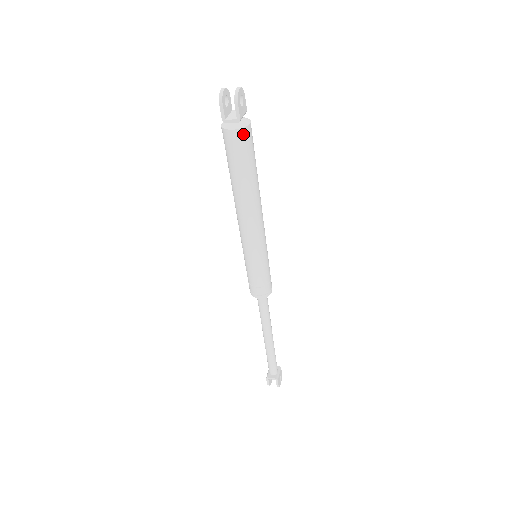
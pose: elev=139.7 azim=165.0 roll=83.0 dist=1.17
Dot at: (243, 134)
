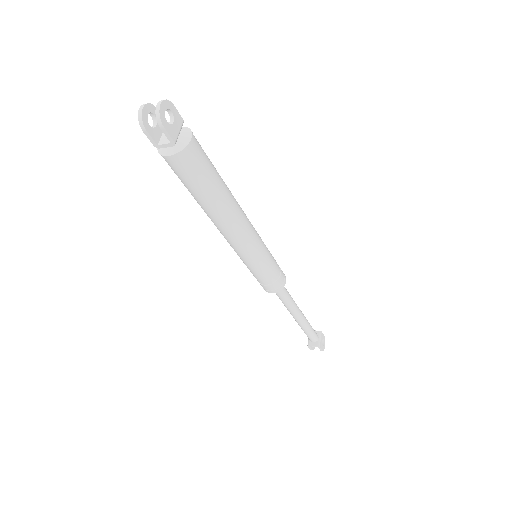
Dot at: (186, 156)
